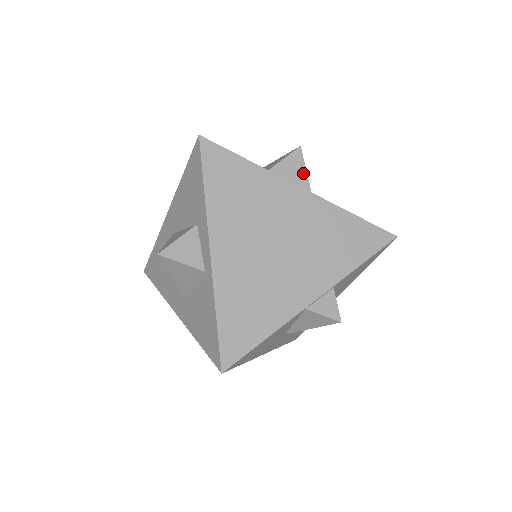
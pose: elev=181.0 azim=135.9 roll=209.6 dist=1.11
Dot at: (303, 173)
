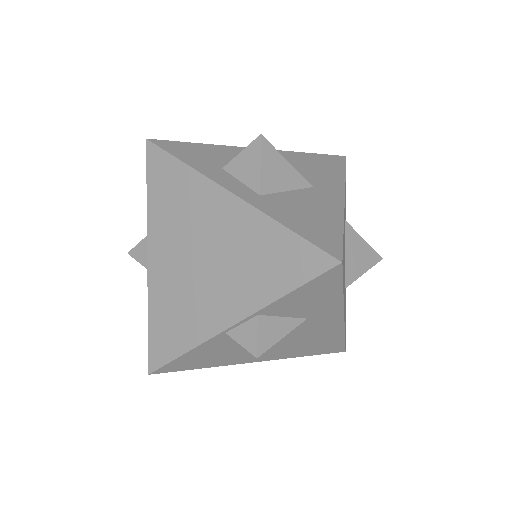
Dot at: (256, 170)
